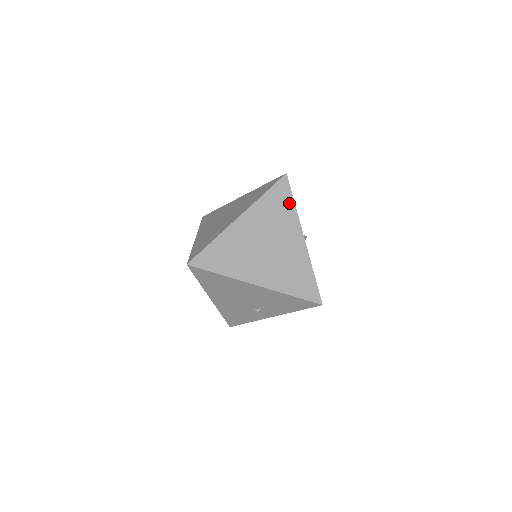
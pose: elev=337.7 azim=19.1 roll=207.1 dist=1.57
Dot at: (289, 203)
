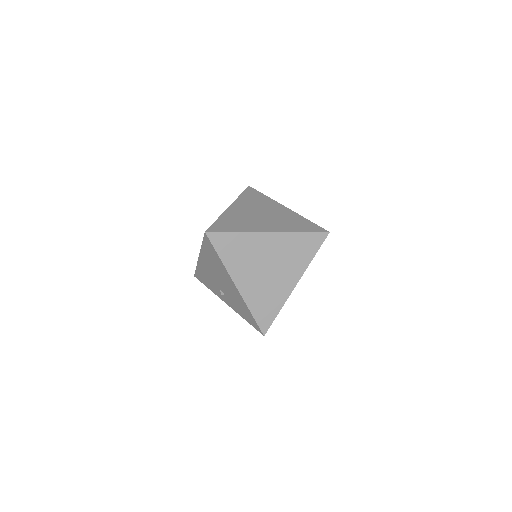
Dot at: (311, 253)
